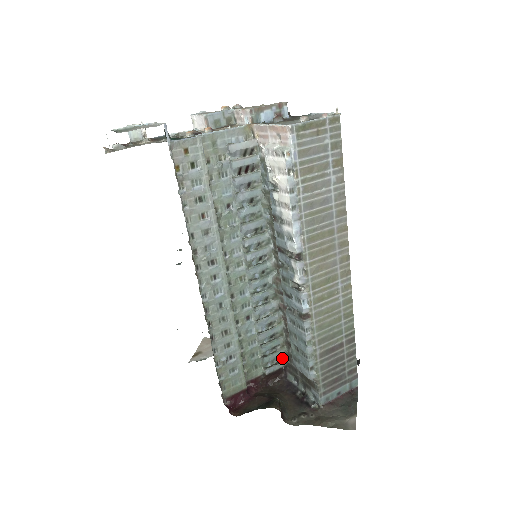
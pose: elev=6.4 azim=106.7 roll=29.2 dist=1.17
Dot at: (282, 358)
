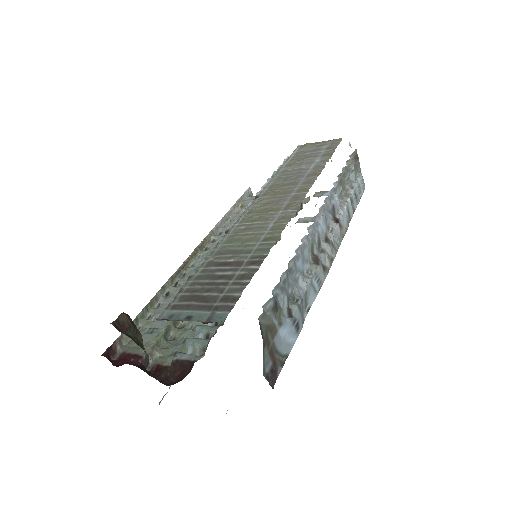
Dot at: occluded
